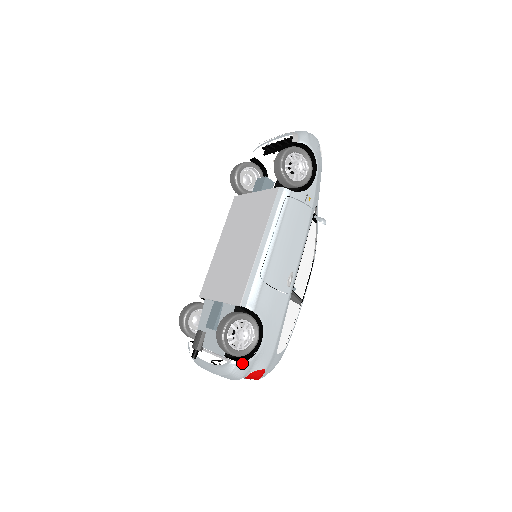
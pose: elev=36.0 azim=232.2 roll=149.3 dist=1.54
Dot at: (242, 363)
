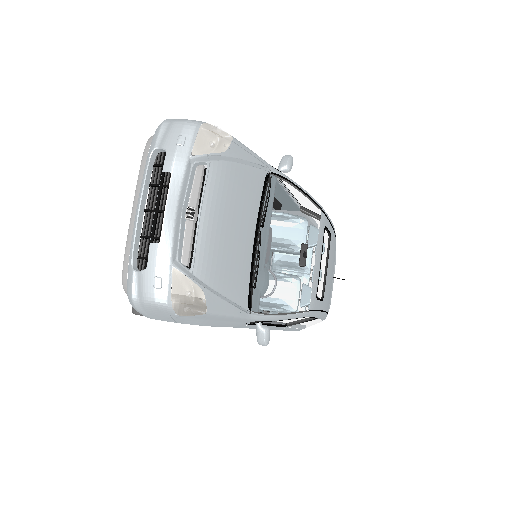
Dot at: occluded
